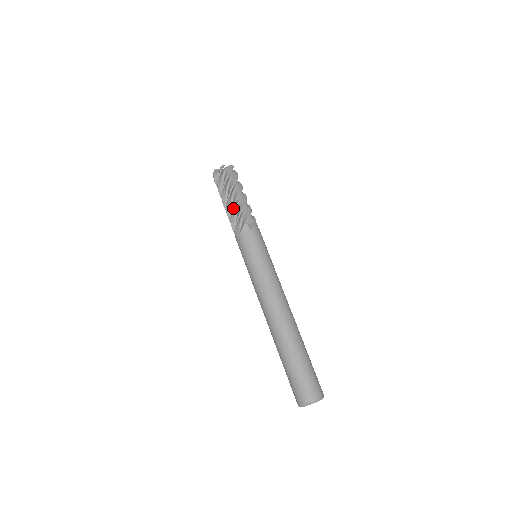
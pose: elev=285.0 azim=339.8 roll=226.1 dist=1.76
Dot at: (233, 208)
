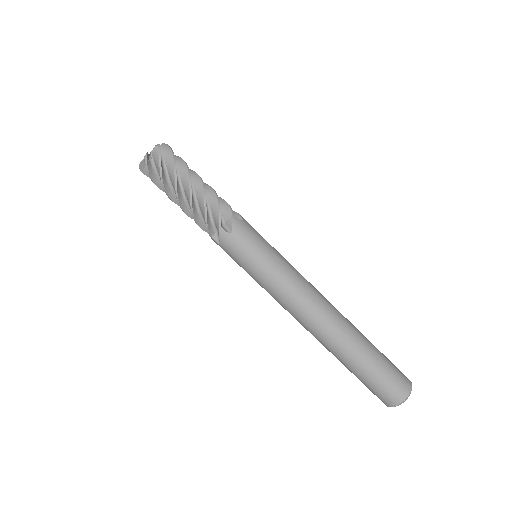
Dot at: (205, 200)
